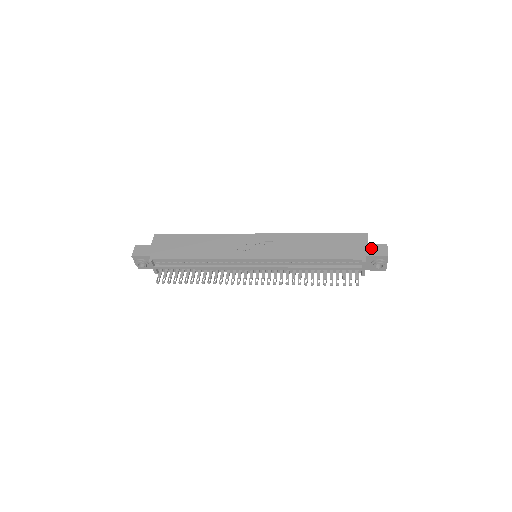
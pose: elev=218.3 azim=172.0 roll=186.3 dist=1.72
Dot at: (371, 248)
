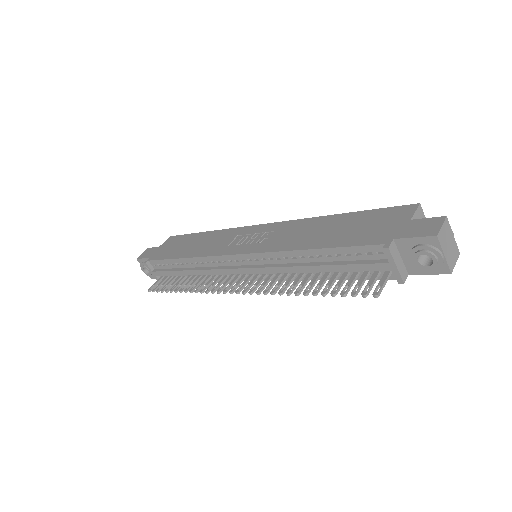
Dot at: (411, 225)
